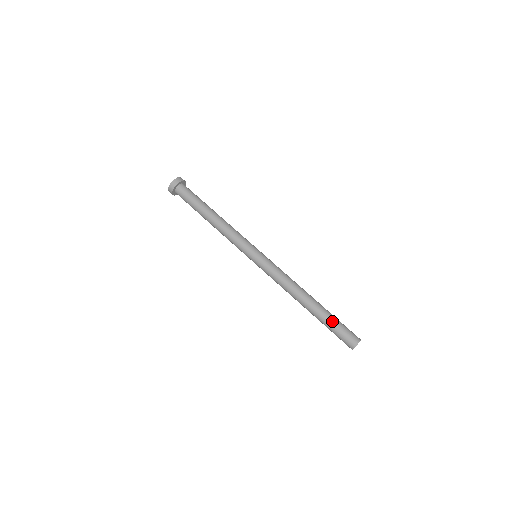
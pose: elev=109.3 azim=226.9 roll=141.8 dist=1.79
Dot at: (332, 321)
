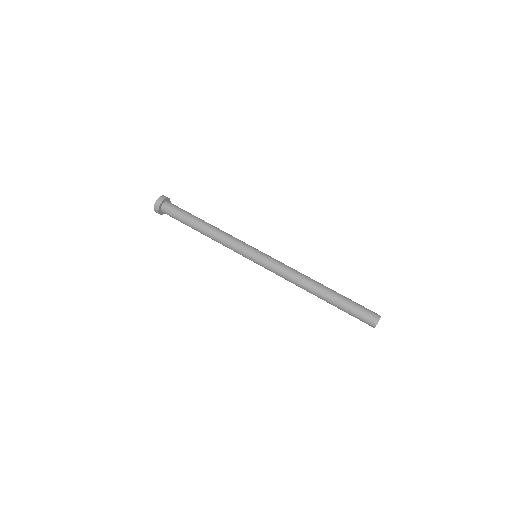
Dot at: (349, 301)
